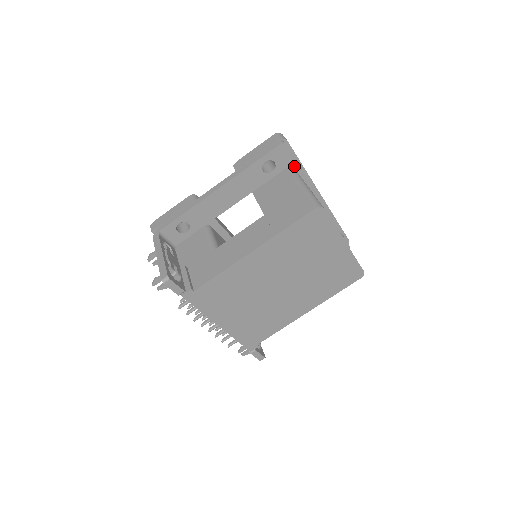
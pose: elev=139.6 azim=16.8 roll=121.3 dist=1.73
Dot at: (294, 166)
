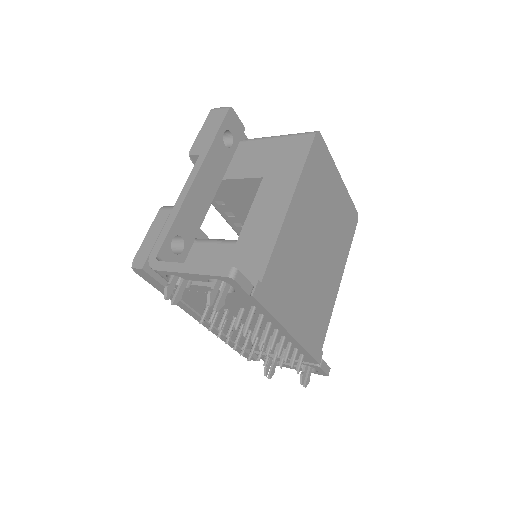
Dot at: occluded
